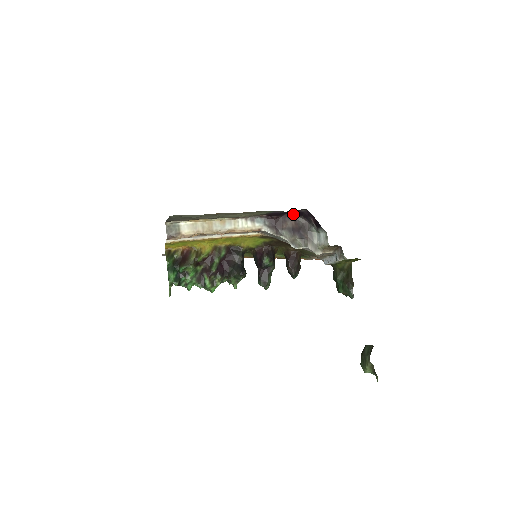
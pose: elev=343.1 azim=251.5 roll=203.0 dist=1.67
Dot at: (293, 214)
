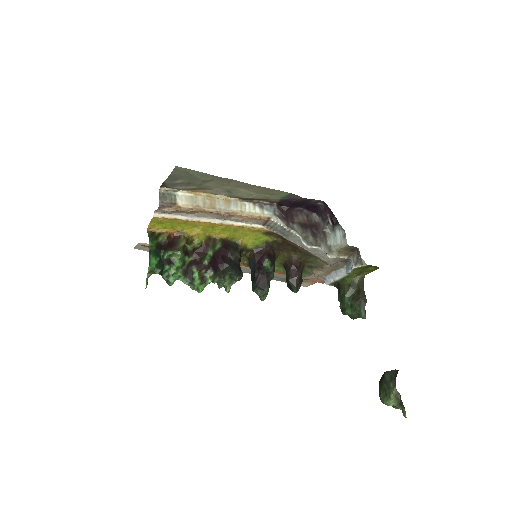
Dot at: (305, 209)
